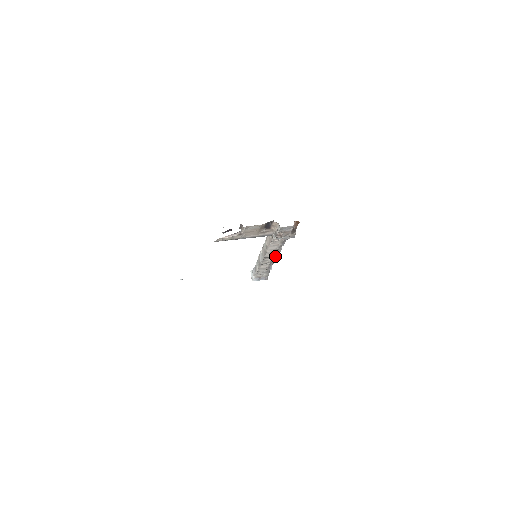
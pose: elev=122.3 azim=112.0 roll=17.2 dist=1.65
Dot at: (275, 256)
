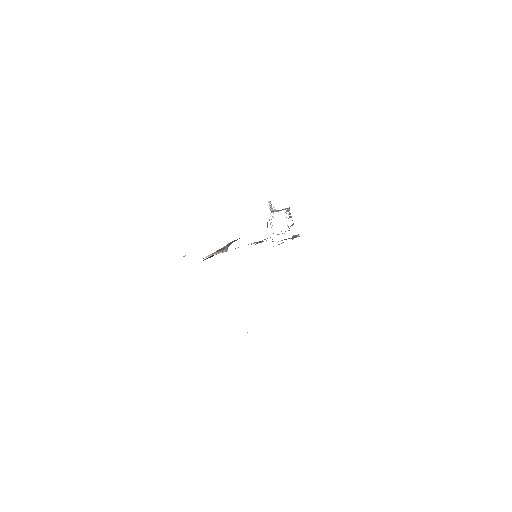
Dot at: occluded
